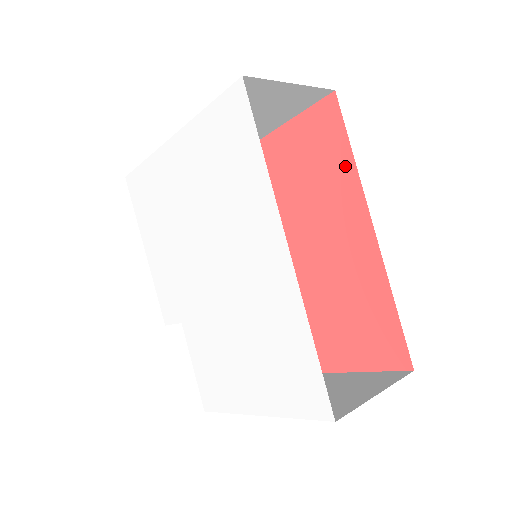
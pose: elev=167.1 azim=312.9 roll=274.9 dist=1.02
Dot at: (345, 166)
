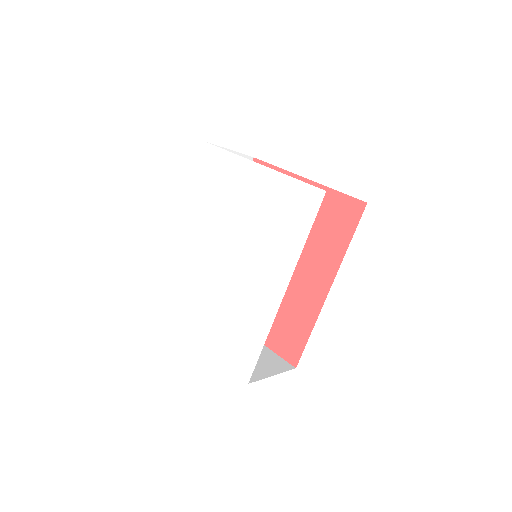
Dot at: (340, 246)
